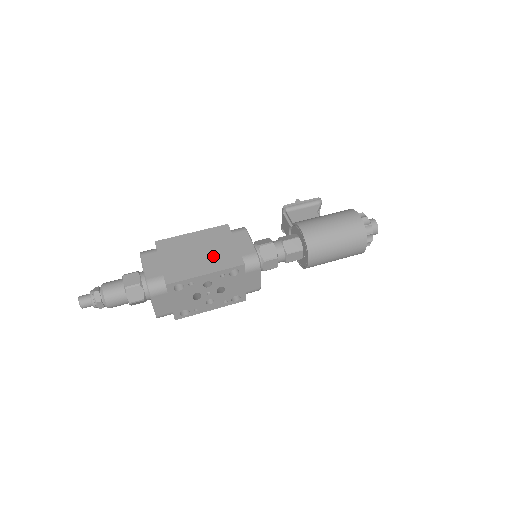
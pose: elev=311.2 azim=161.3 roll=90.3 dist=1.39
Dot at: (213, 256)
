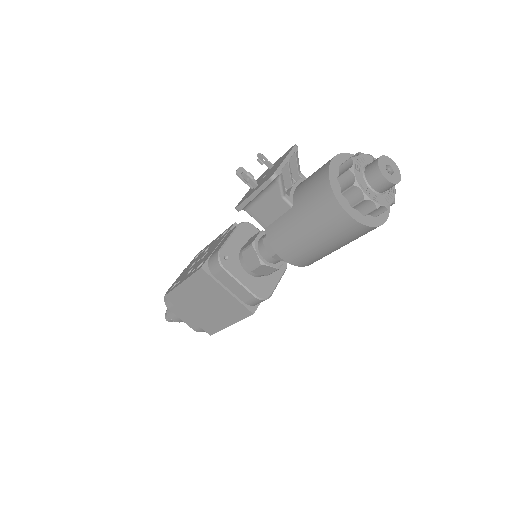
Dot at: (220, 308)
